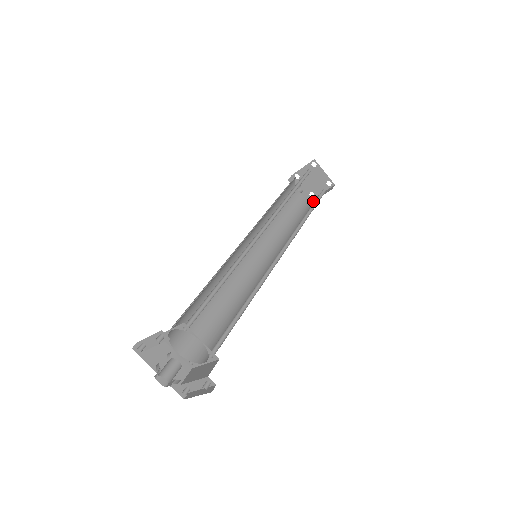
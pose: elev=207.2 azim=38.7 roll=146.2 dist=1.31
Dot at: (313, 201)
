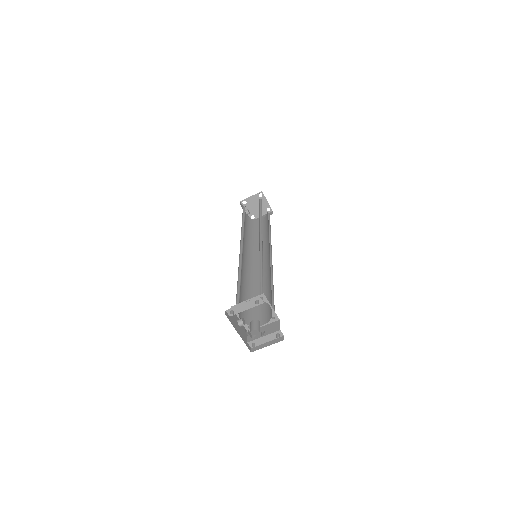
Dot at: occluded
